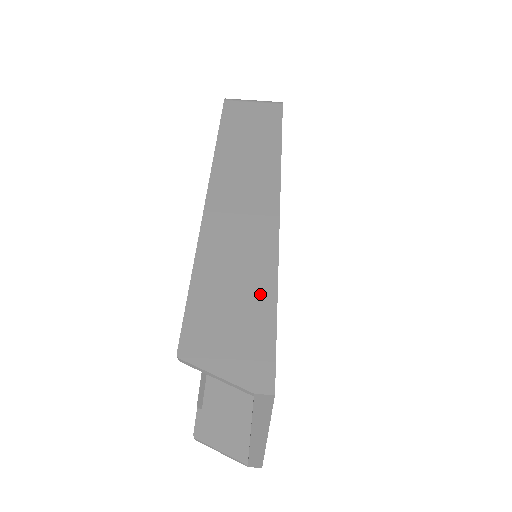
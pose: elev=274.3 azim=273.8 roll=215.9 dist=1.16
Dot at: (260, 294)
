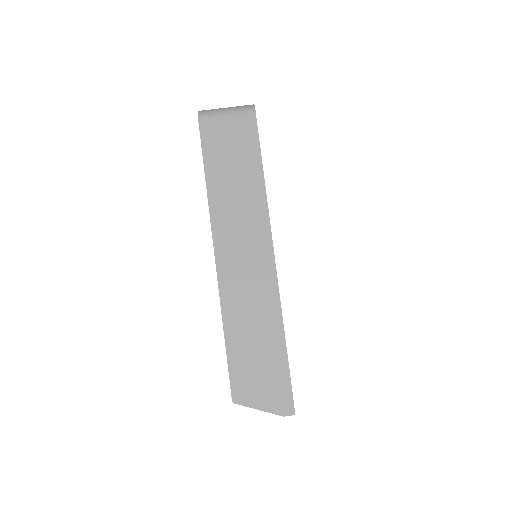
Dot at: (274, 345)
